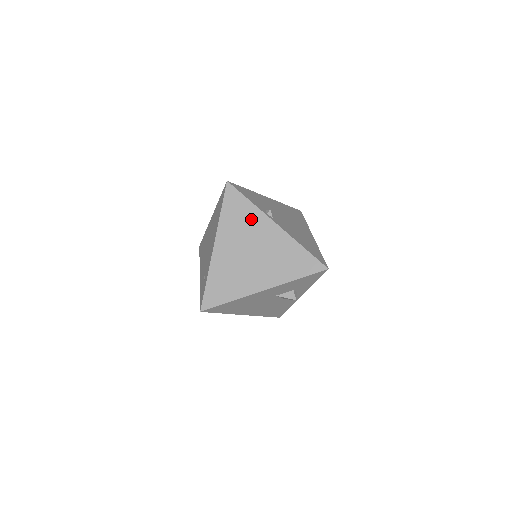
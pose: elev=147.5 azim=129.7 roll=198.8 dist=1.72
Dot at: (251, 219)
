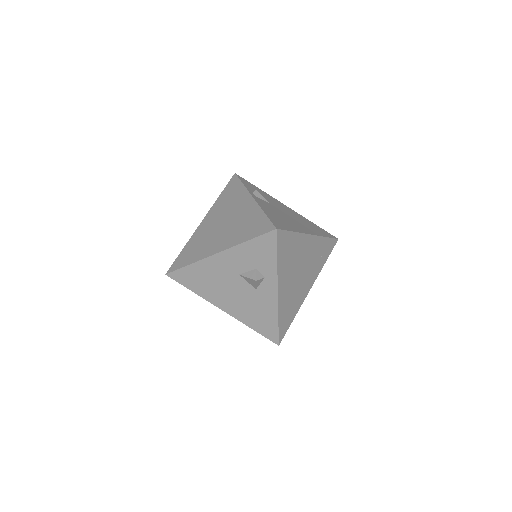
Dot at: (236, 197)
